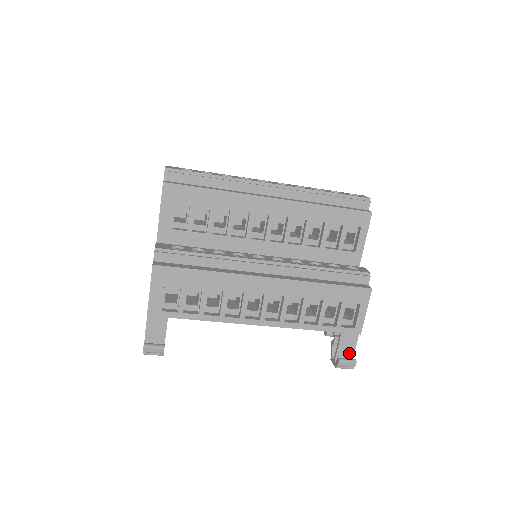
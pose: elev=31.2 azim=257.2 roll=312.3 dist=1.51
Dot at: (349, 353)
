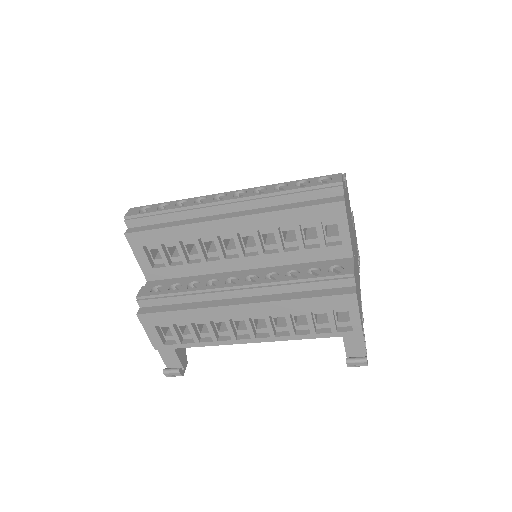
Dot at: (360, 350)
